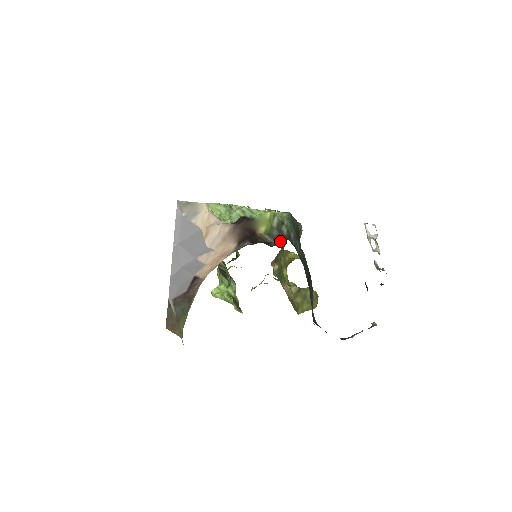
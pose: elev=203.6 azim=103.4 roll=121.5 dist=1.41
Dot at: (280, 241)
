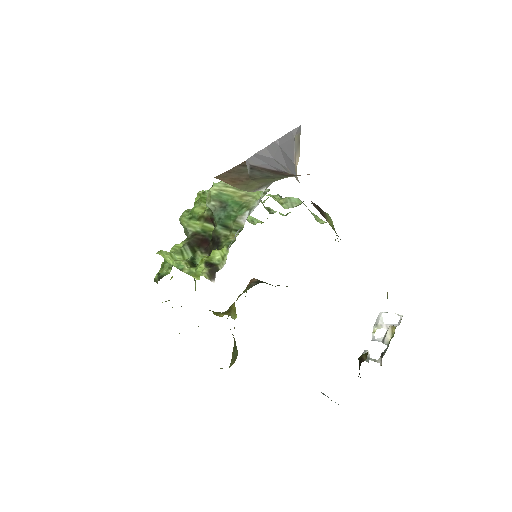
Dot at: occluded
